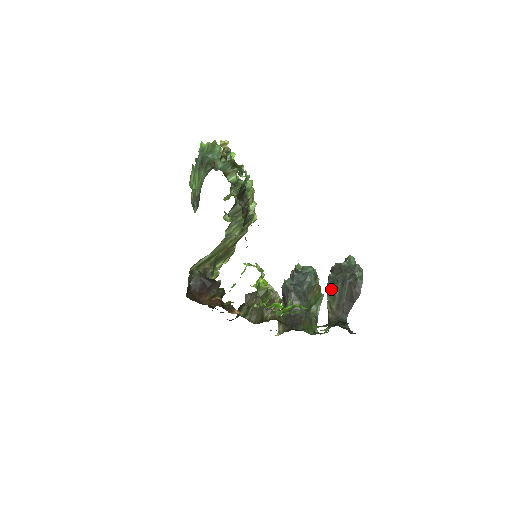
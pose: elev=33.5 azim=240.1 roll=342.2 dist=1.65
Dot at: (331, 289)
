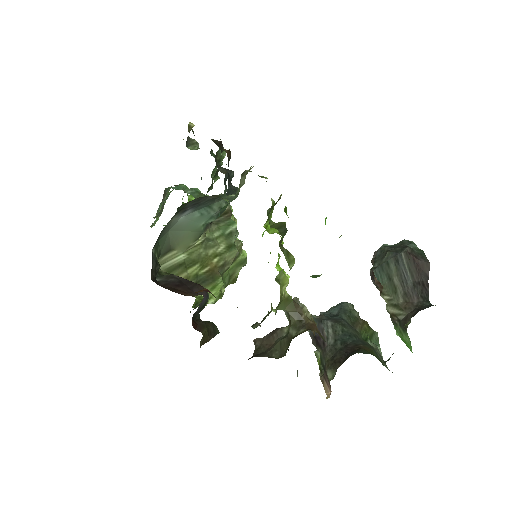
Dot at: (383, 281)
